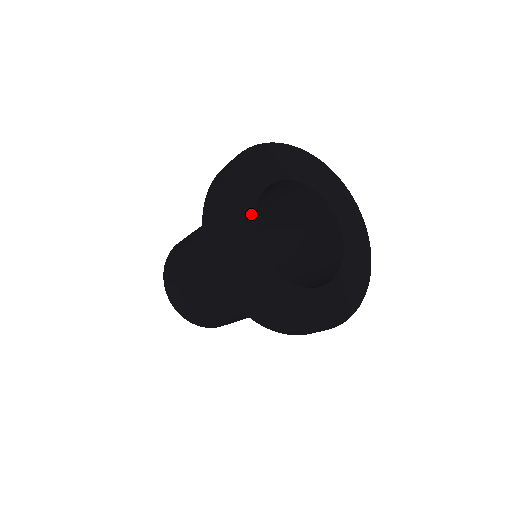
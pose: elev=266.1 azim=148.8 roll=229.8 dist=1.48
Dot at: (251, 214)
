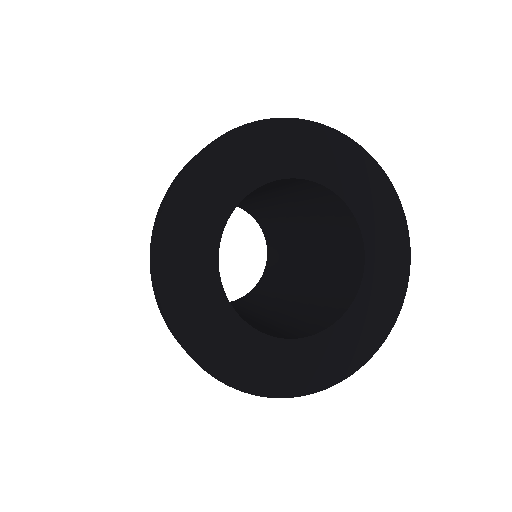
Dot at: (214, 246)
